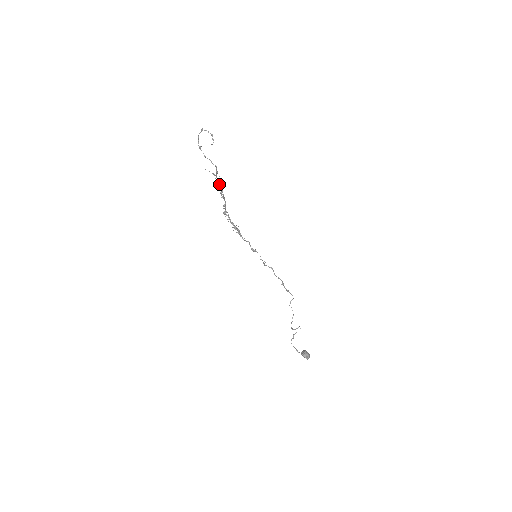
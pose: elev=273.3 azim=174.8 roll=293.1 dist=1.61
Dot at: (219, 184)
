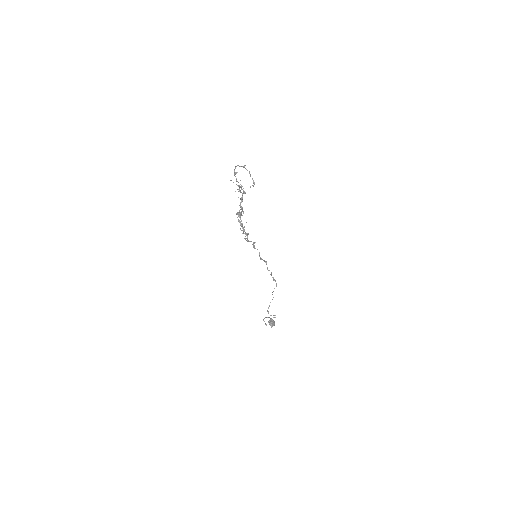
Dot at: (241, 192)
